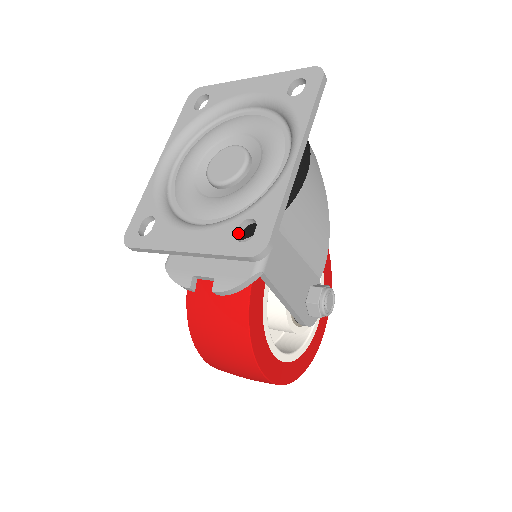
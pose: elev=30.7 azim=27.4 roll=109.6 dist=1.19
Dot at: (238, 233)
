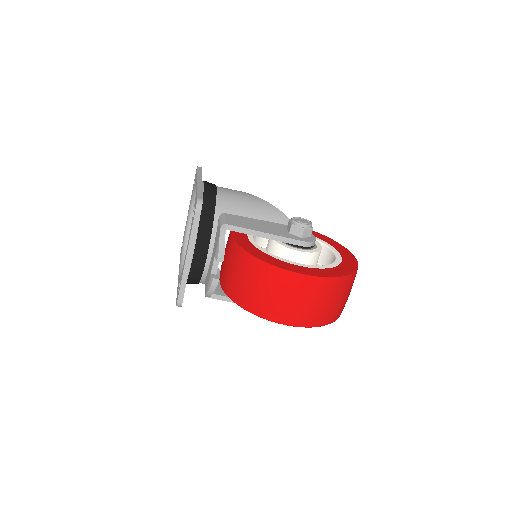
Dot at: occluded
